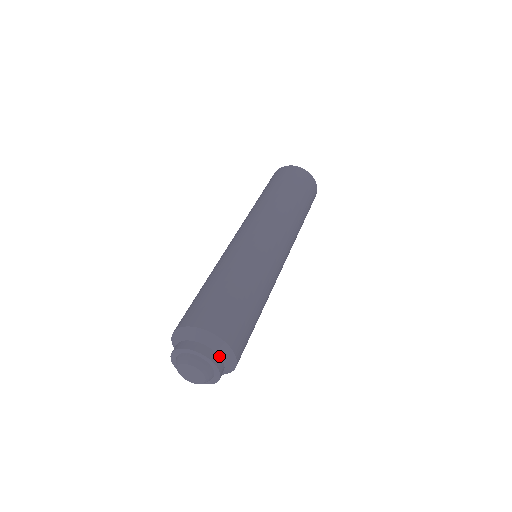
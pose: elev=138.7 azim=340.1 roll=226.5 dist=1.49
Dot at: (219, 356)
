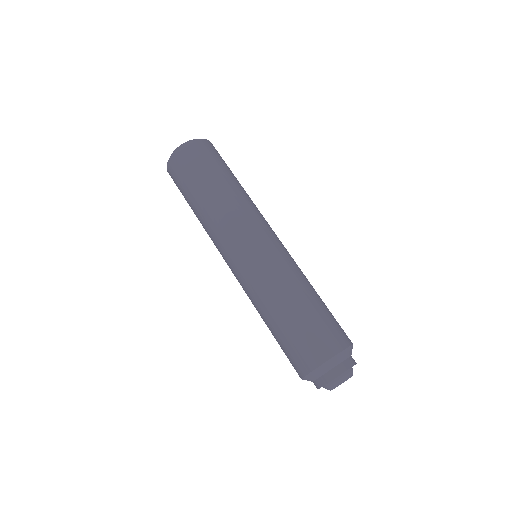
Dot at: (347, 359)
